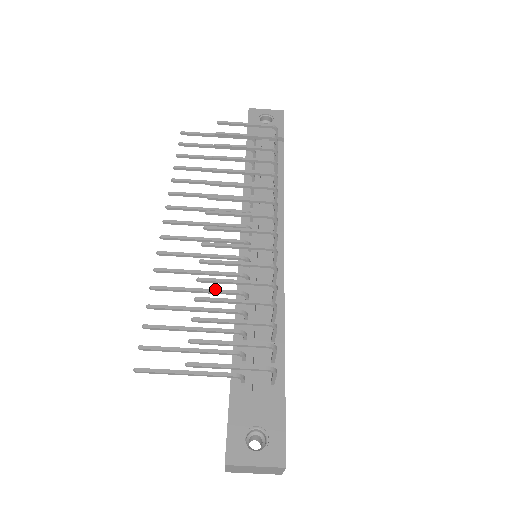
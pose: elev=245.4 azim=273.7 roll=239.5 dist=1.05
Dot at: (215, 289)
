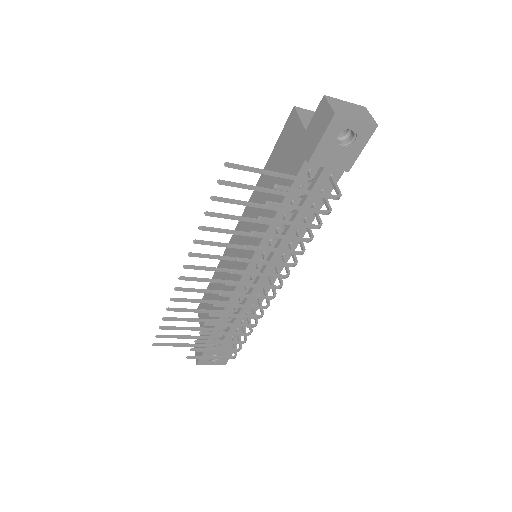
Dot at: (215, 312)
